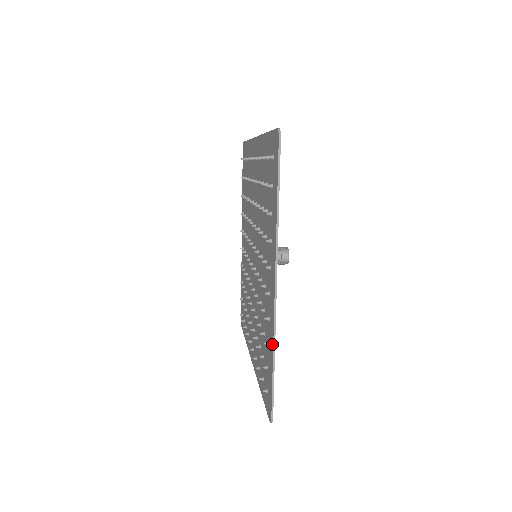
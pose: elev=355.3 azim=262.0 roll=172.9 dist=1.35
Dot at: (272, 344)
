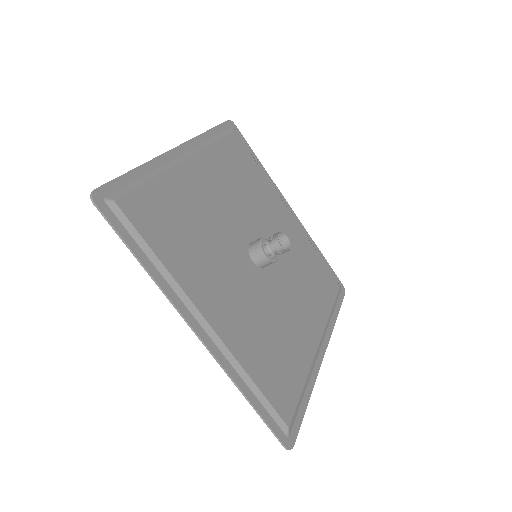
Dot at: (237, 382)
